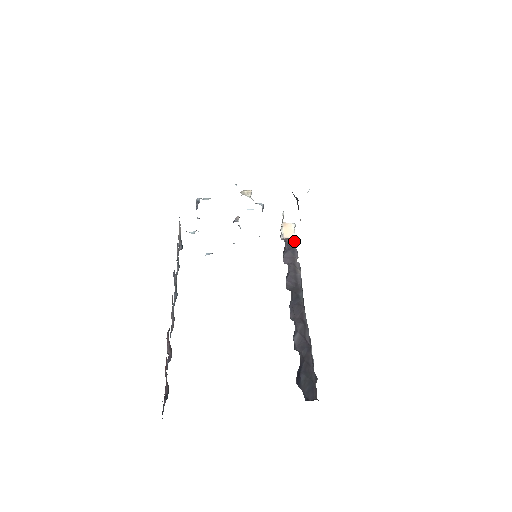
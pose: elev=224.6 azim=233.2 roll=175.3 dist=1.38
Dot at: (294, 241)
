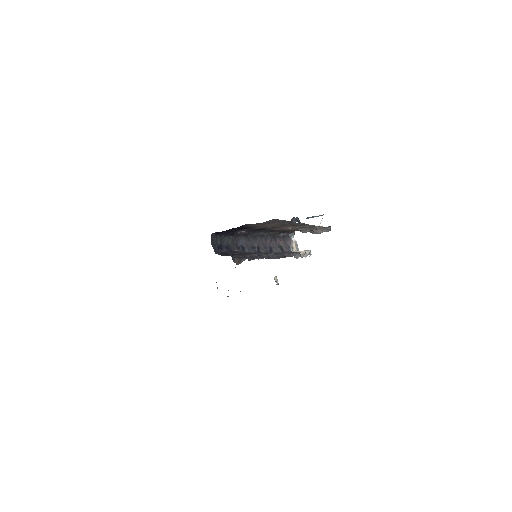
Dot at: (302, 253)
